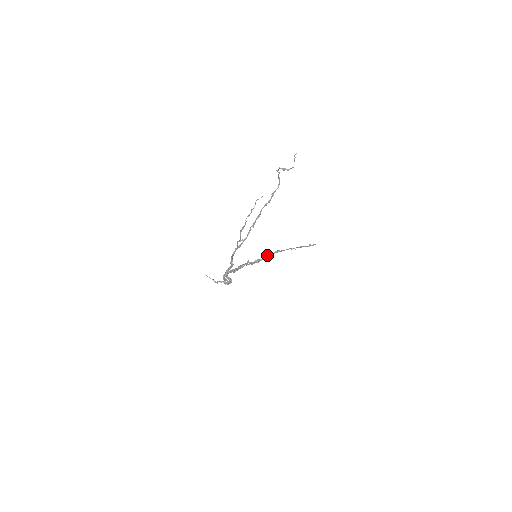
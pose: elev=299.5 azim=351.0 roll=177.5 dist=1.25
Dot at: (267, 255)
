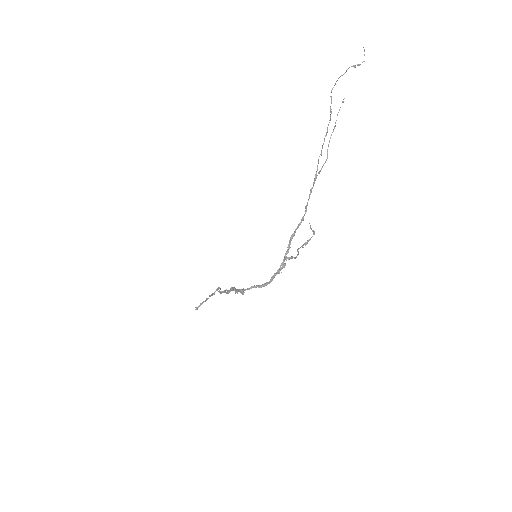
Dot at: (219, 291)
